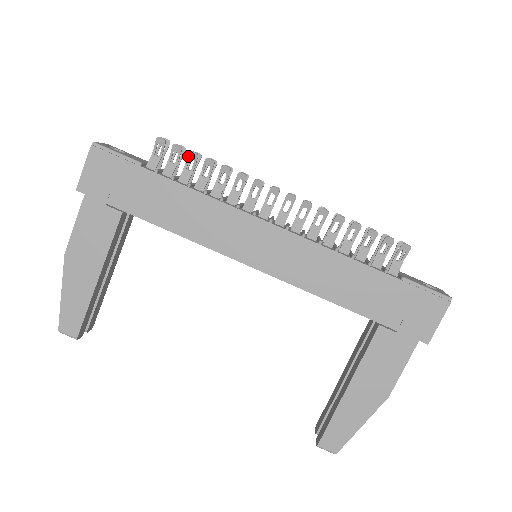
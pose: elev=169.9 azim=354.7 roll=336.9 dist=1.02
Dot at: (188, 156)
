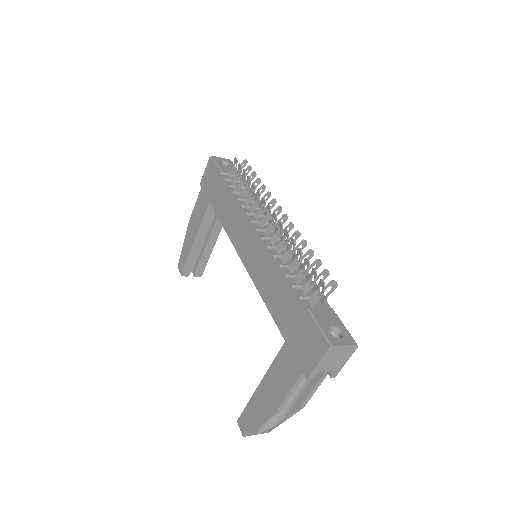
Dot at: (243, 173)
